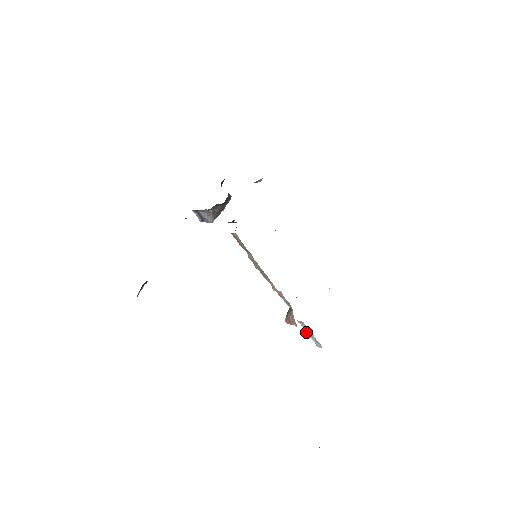
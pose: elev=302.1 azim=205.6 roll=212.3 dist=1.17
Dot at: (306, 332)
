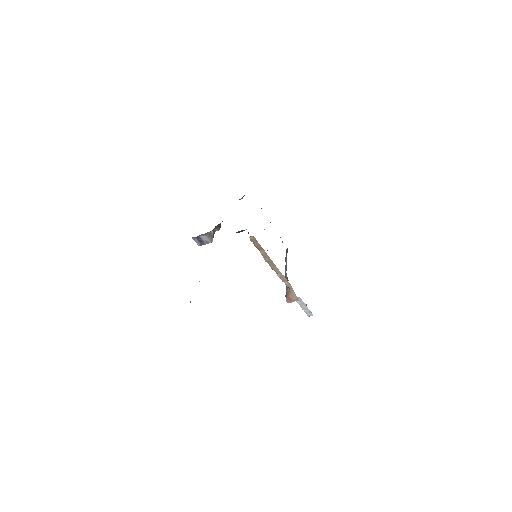
Dot at: (300, 306)
